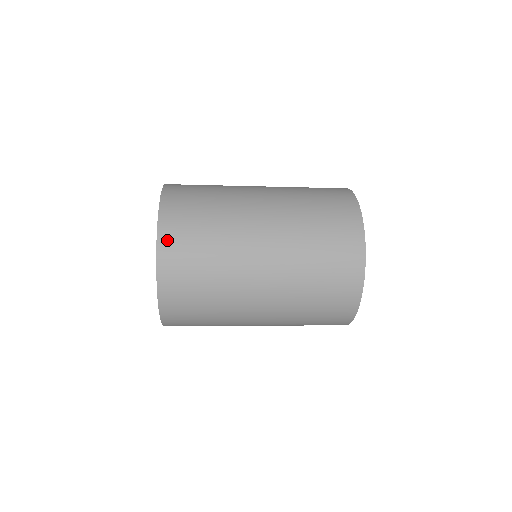
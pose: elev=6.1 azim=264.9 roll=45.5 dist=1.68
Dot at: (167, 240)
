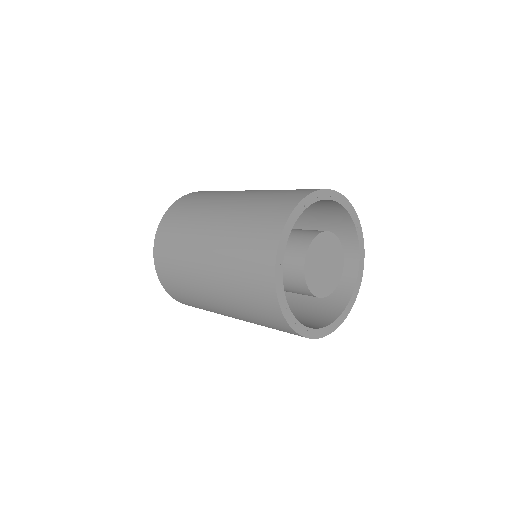
Dot at: (174, 296)
